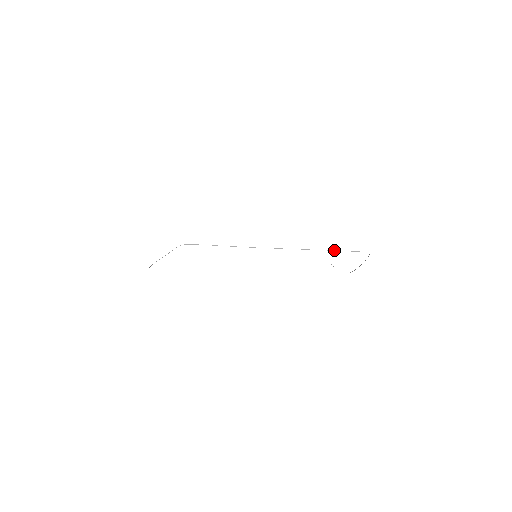
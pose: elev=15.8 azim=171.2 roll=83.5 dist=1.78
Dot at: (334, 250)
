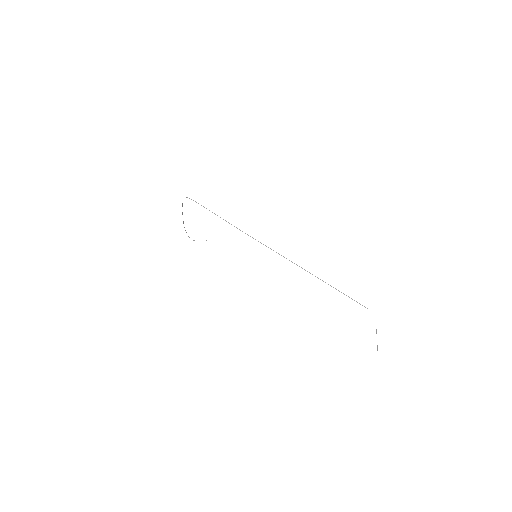
Dot at: occluded
